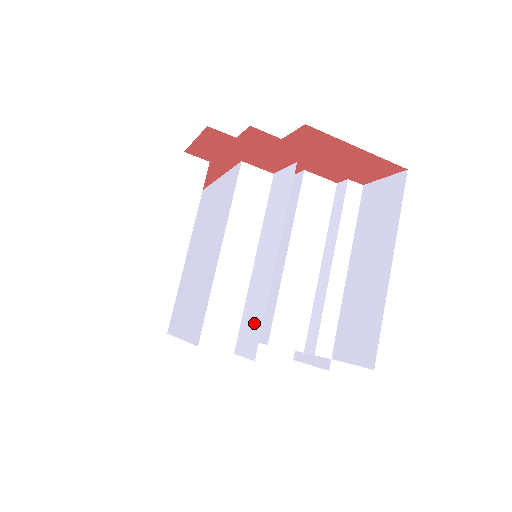
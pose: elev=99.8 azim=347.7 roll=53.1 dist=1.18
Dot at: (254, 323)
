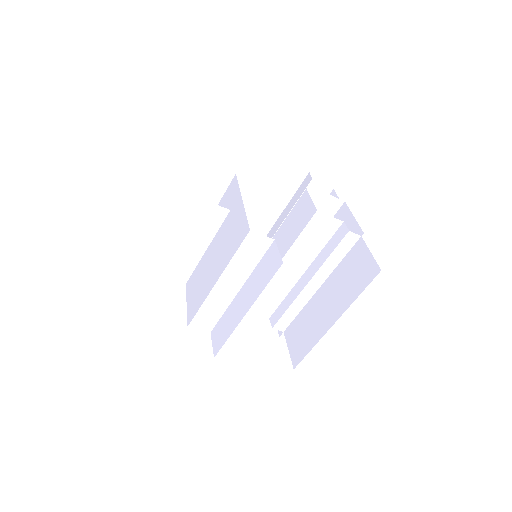
Dot at: (223, 334)
